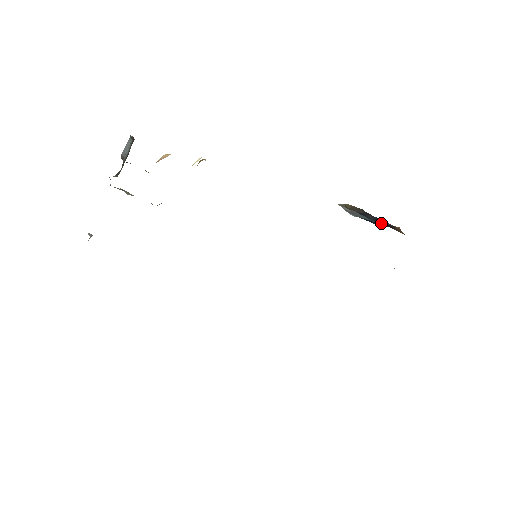
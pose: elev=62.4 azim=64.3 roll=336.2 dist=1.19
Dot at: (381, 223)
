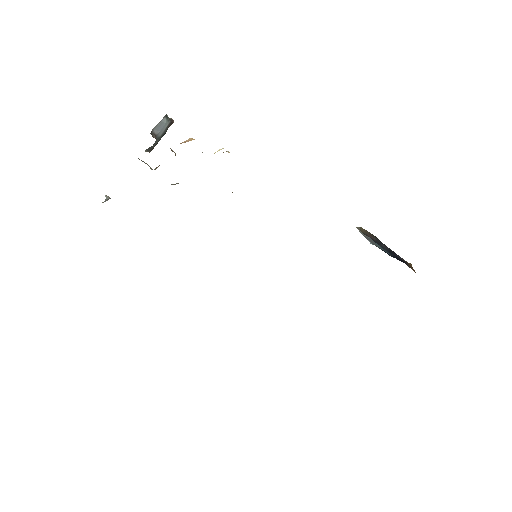
Dot at: (395, 256)
